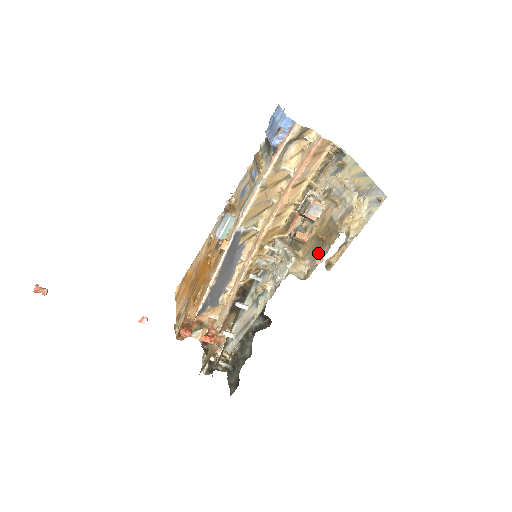
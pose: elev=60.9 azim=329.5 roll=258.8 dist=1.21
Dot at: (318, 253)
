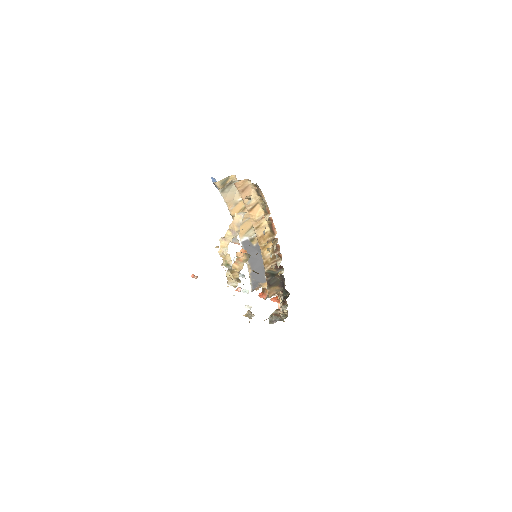
Dot at: occluded
